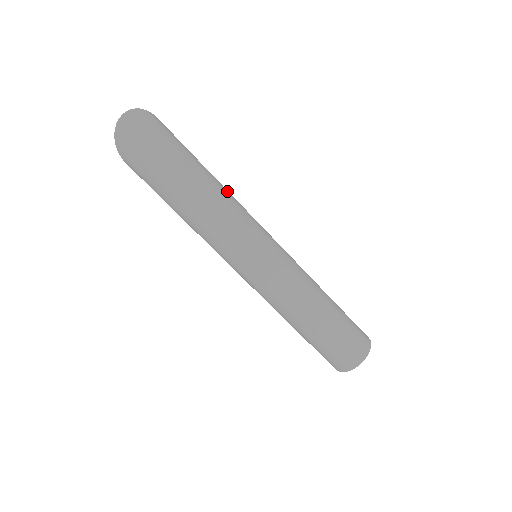
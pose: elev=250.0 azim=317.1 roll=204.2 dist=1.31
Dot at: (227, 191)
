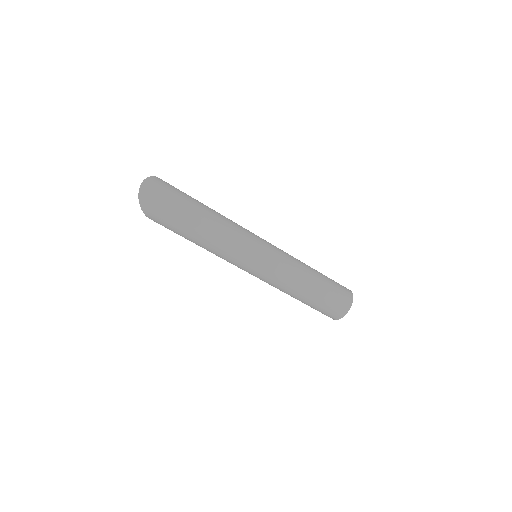
Dot at: (224, 216)
